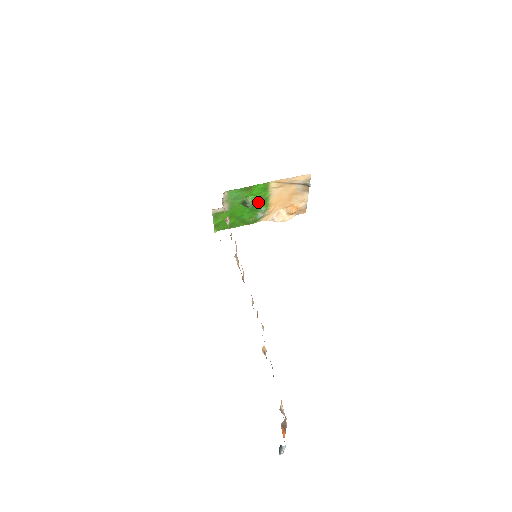
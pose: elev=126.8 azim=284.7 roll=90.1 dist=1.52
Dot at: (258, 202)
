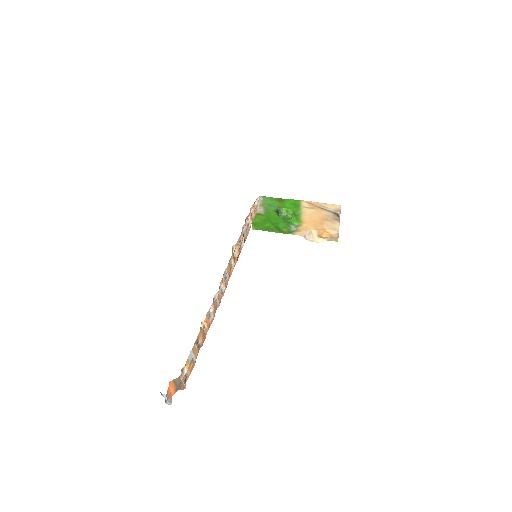
Dot at: (290, 215)
